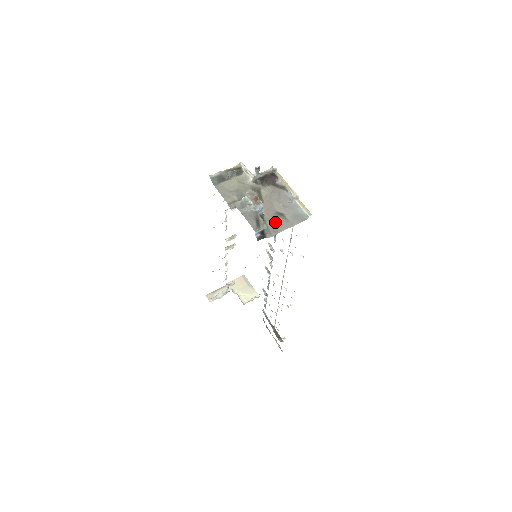
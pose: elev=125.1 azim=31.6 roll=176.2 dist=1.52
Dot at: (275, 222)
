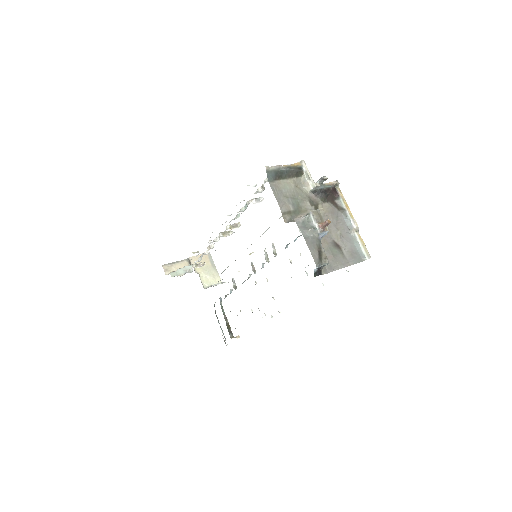
Dot at: (332, 255)
